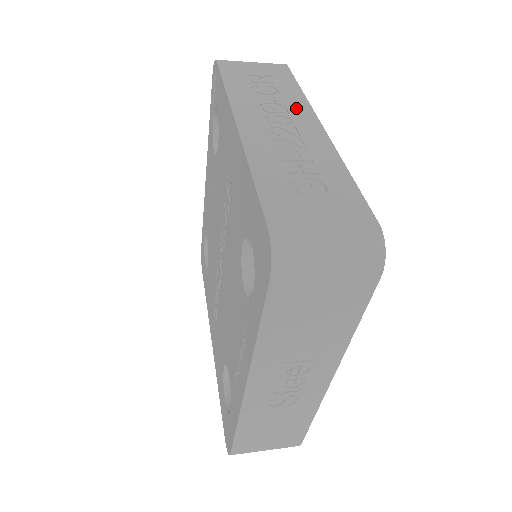
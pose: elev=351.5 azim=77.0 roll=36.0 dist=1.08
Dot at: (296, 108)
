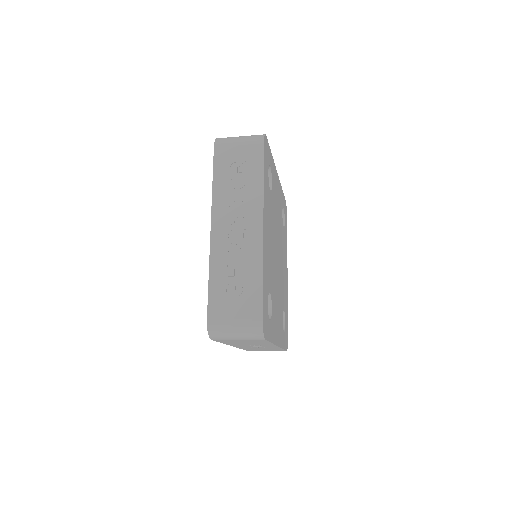
Dot at: (252, 205)
